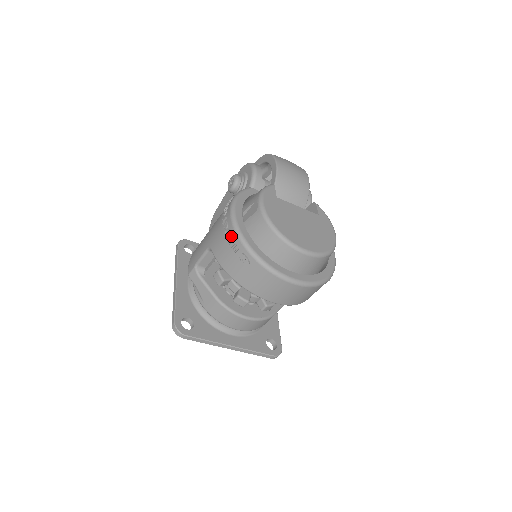
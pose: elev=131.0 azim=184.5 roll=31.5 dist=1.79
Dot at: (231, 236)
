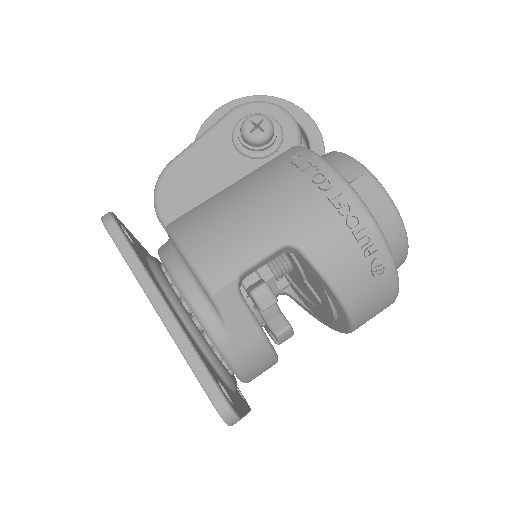
Dot at: (366, 229)
